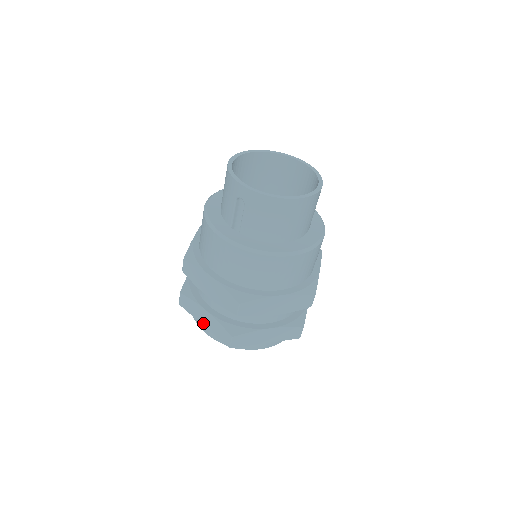
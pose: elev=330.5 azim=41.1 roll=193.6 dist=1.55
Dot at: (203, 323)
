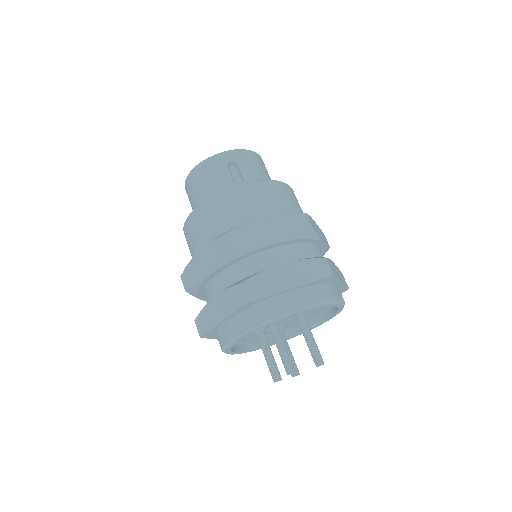
Dot at: (289, 285)
